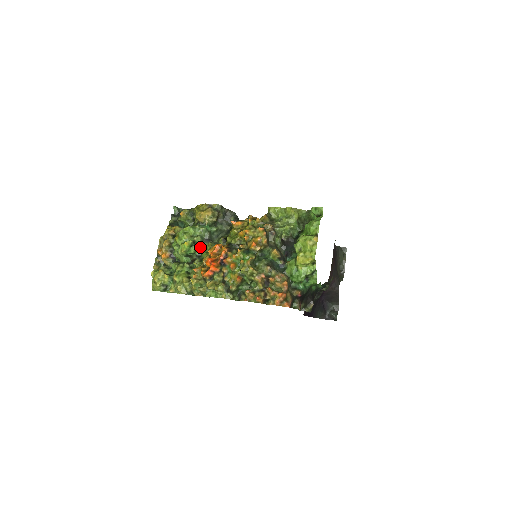
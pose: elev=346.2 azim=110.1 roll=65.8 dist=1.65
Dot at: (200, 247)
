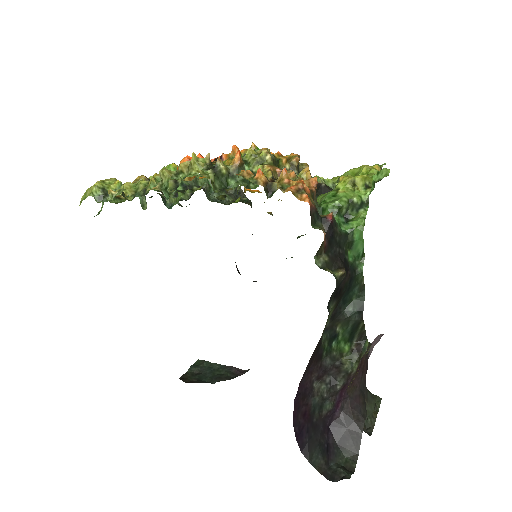
Dot at: (188, 185)
